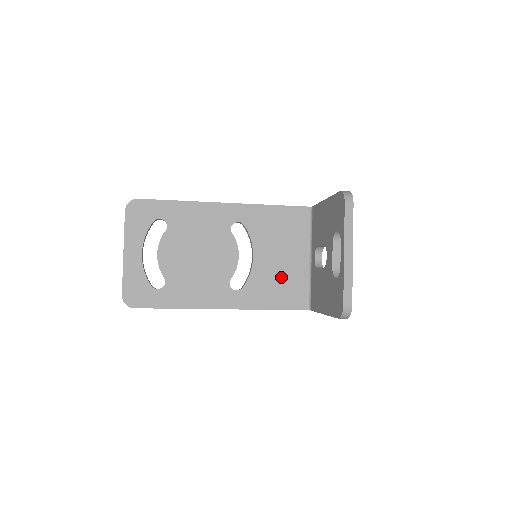
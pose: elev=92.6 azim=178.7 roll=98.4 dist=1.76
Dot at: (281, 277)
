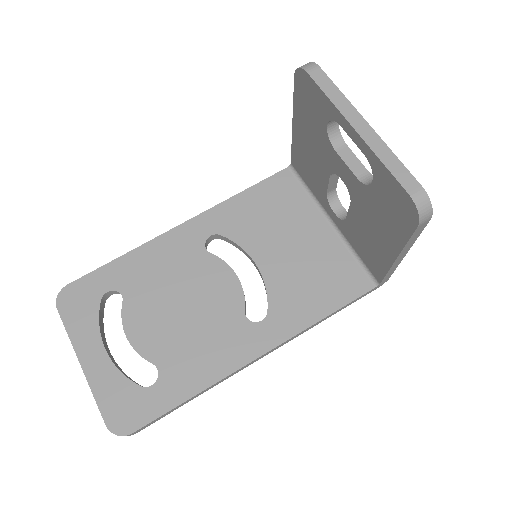
Dot at: (310, 267)
